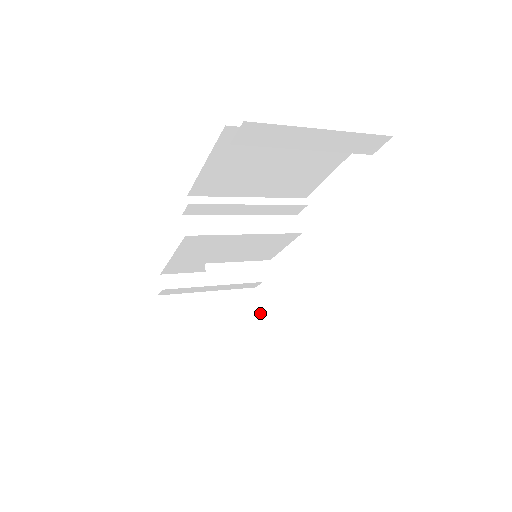
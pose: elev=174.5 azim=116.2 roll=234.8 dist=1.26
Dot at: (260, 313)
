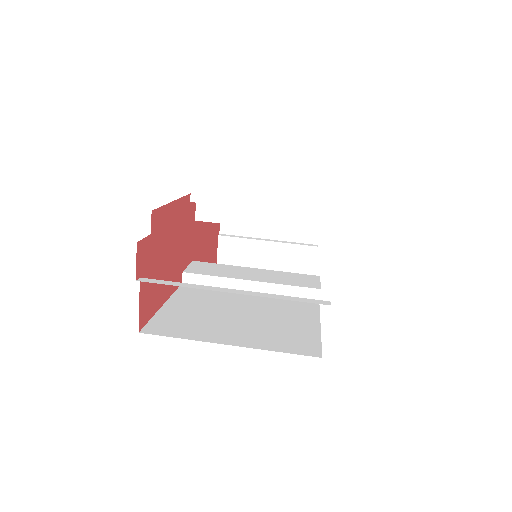
Dot at: (314, 253)
